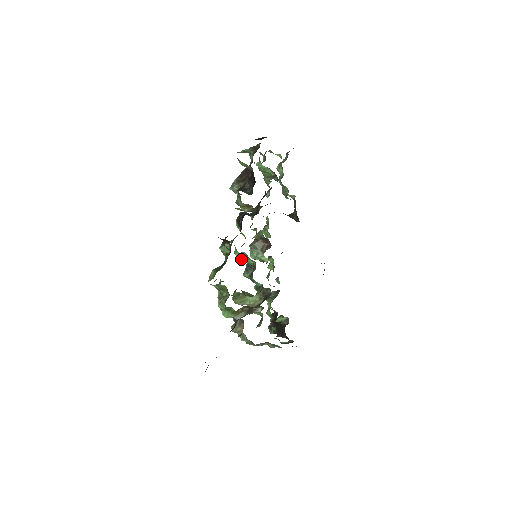
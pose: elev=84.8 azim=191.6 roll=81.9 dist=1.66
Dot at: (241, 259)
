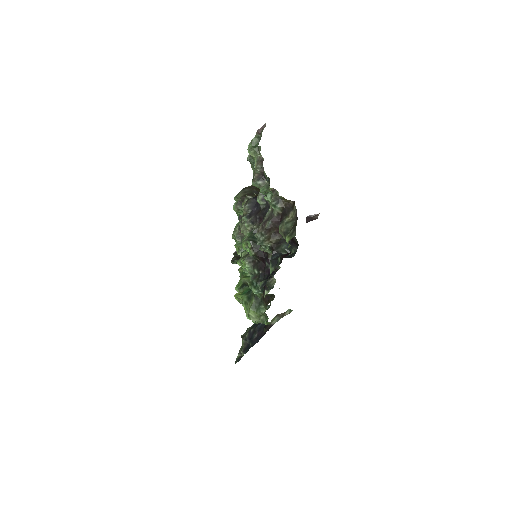
Dot at: occluded
